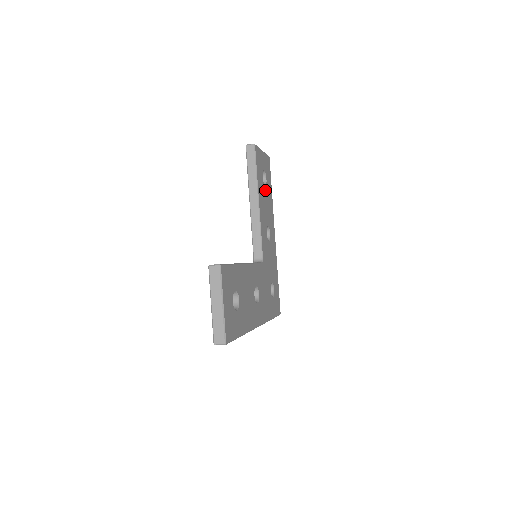
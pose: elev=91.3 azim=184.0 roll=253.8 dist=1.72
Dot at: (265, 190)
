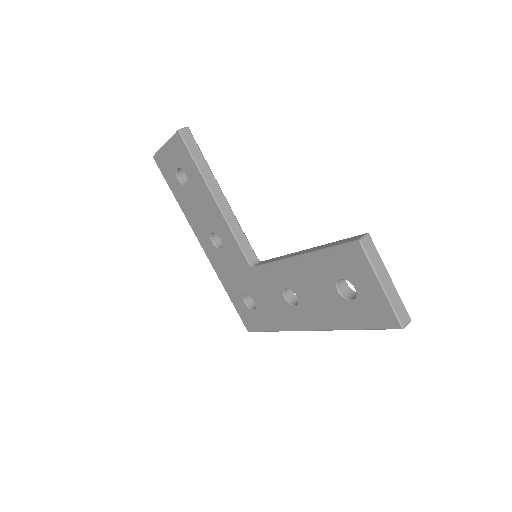
Dot at: occluded
